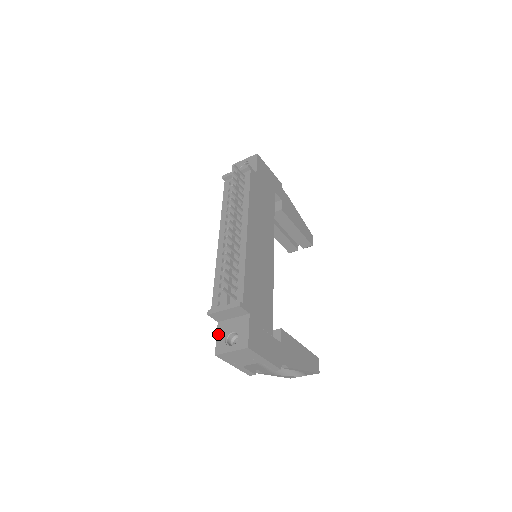
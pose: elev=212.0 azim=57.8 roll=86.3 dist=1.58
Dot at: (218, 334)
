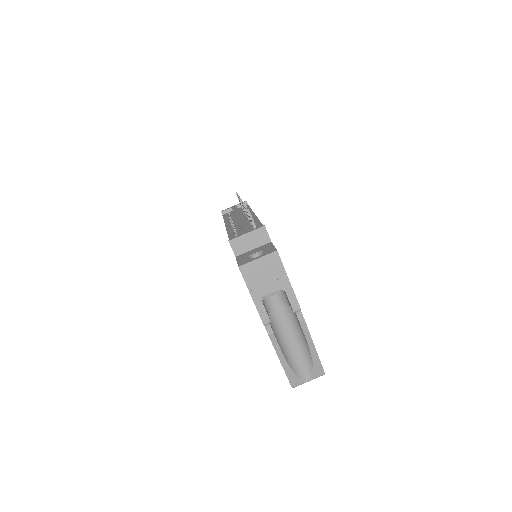
Dot at: (238, 259)
